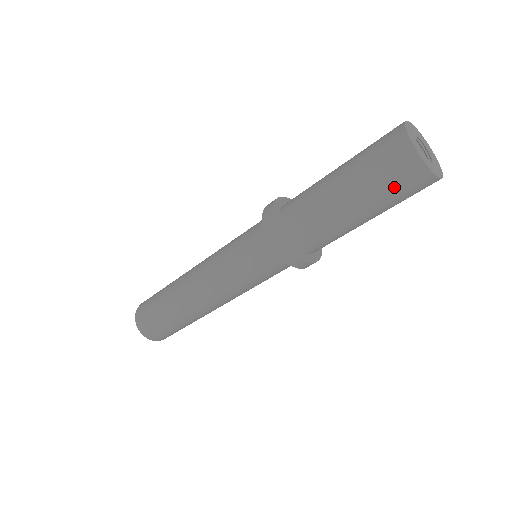
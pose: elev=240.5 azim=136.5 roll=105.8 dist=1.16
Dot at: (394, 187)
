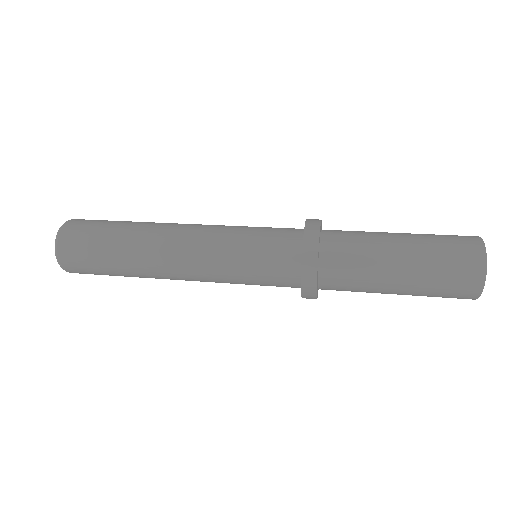
Dot at: (443, 293)
